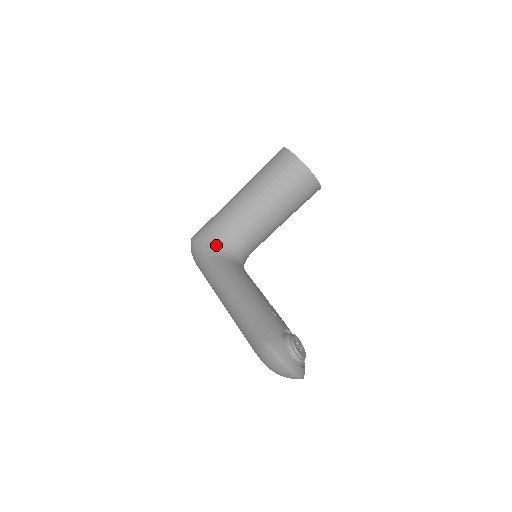
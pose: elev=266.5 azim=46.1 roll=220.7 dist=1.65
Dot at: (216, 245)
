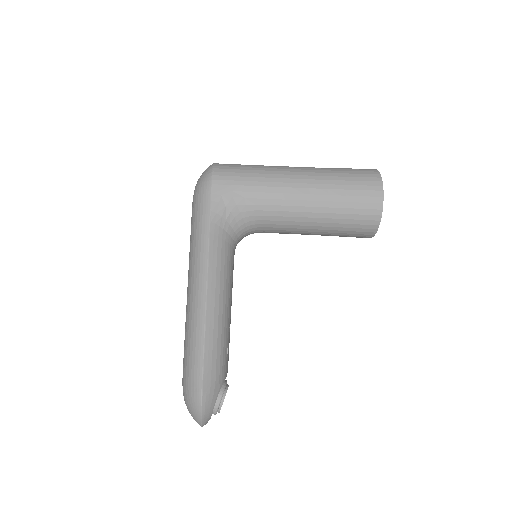
Dot at: (231, 214)
